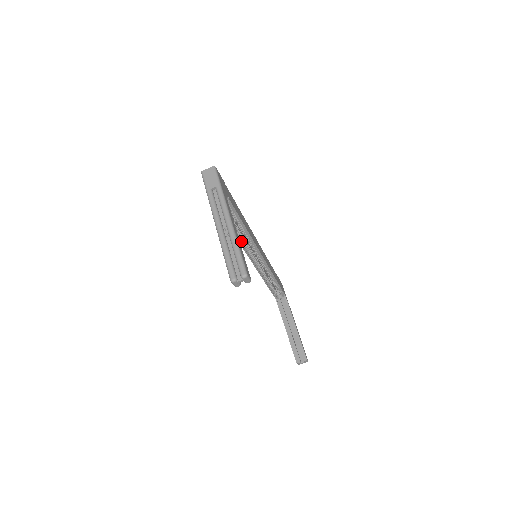
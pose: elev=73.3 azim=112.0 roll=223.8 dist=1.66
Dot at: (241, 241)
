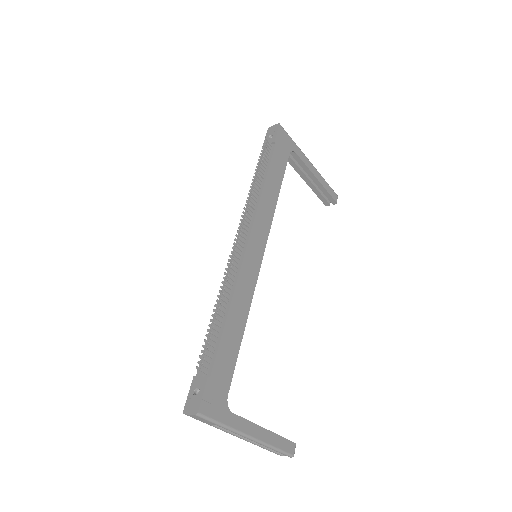
Dot at: occluded
